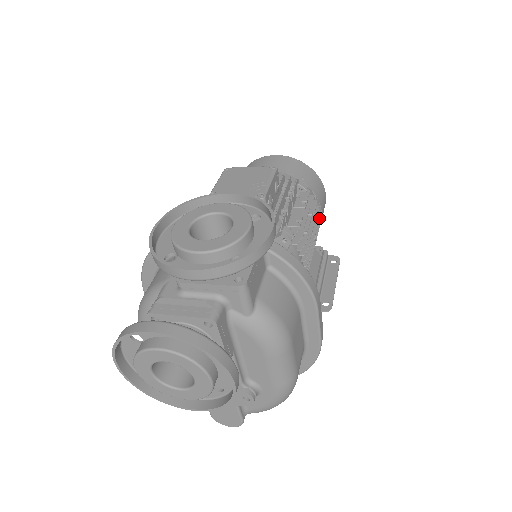
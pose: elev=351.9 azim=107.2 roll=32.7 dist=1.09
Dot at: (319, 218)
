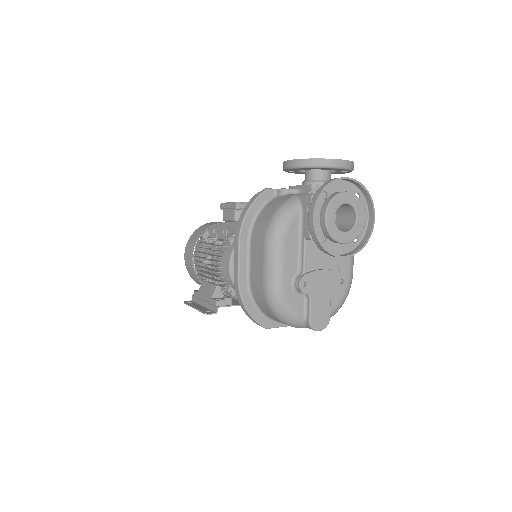
Dot at: occluded
